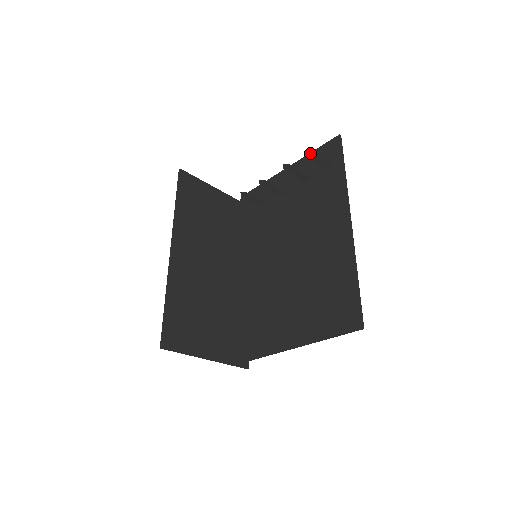
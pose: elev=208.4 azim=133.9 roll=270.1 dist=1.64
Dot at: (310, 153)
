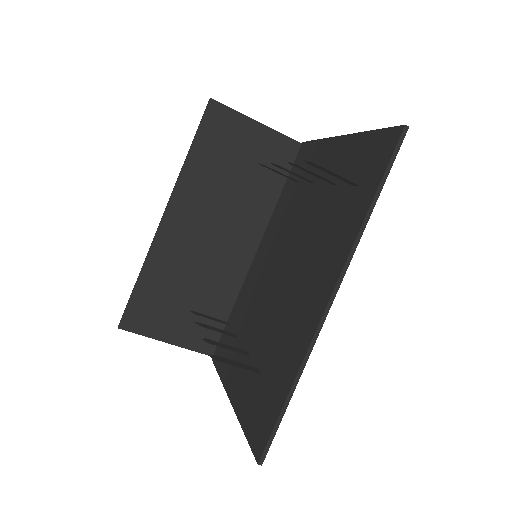
Dot at: (314, 164)
